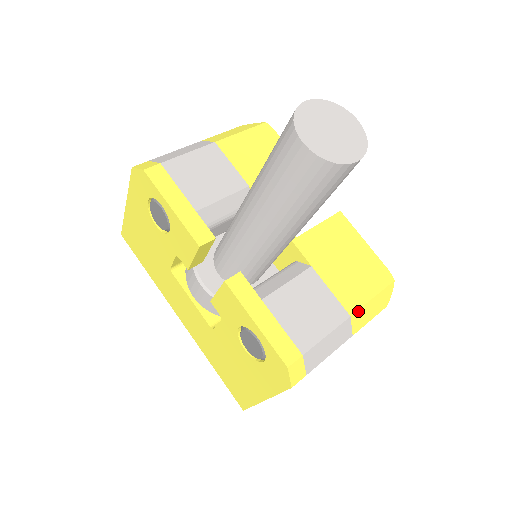
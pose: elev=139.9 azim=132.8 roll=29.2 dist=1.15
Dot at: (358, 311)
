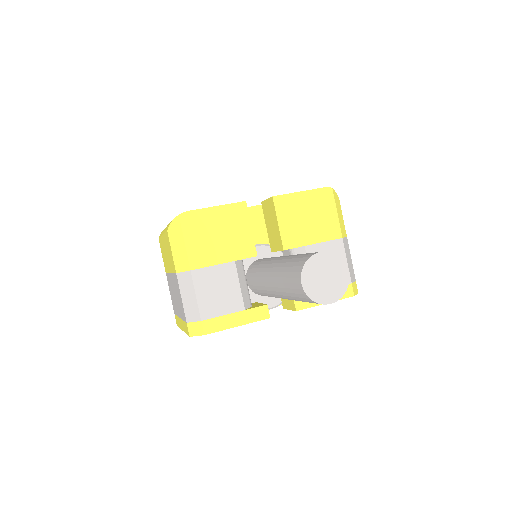
Dot at: (341, 230)
